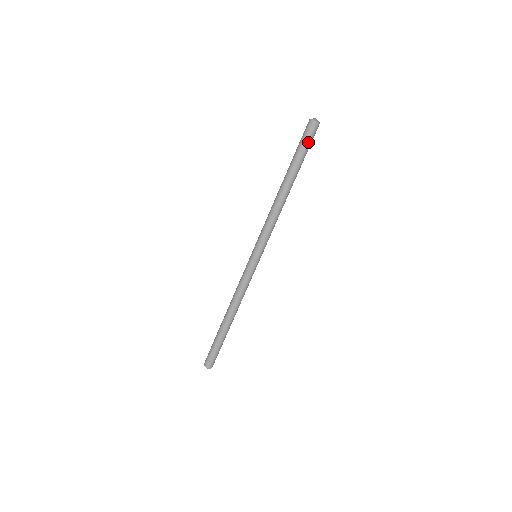
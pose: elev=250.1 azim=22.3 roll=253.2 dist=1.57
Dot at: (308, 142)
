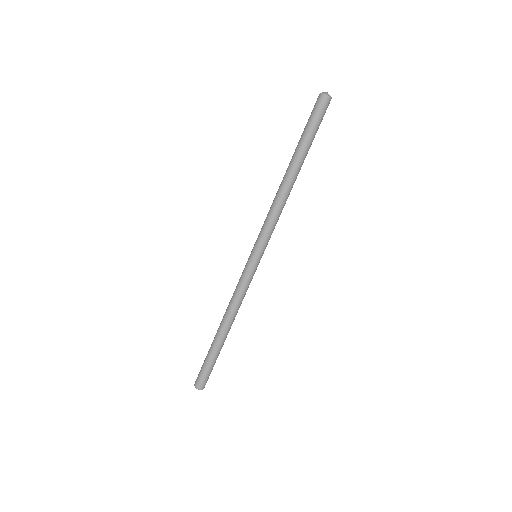
Dot at: (316, 119)
